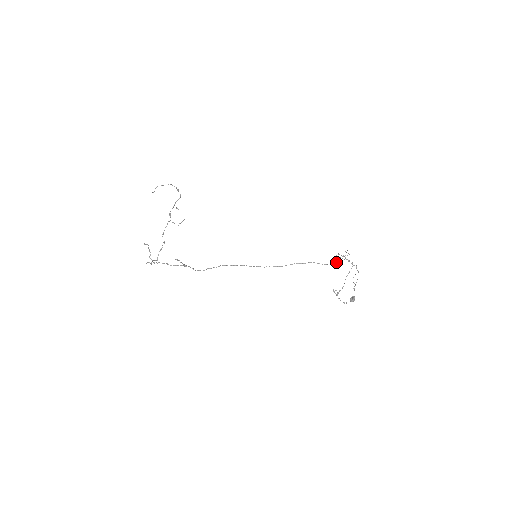
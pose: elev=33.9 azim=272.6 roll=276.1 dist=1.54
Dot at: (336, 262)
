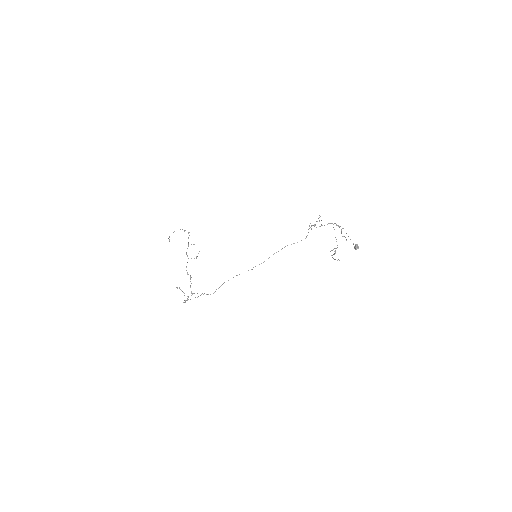
Dot at: occluded
